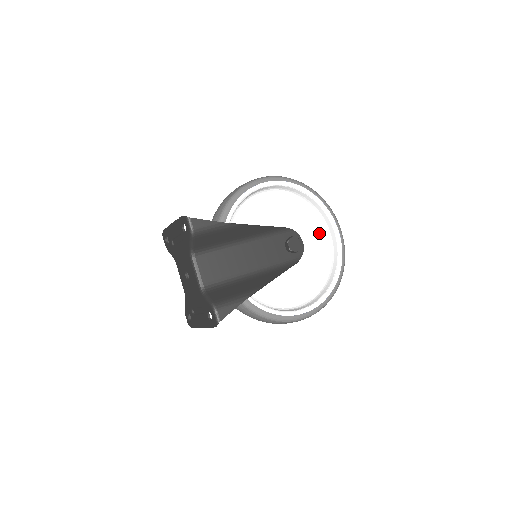
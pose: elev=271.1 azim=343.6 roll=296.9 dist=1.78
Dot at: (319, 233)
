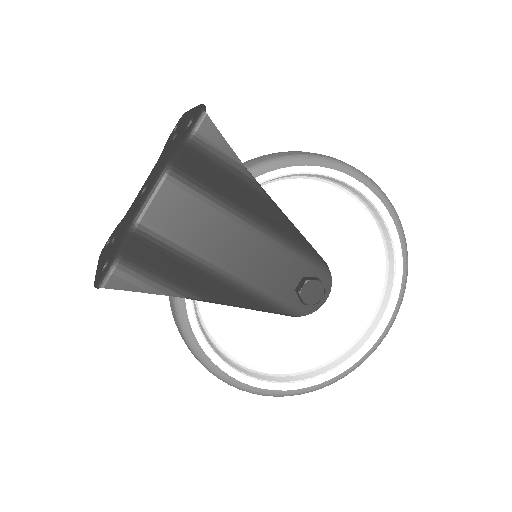
Dot at: (359, 308)
